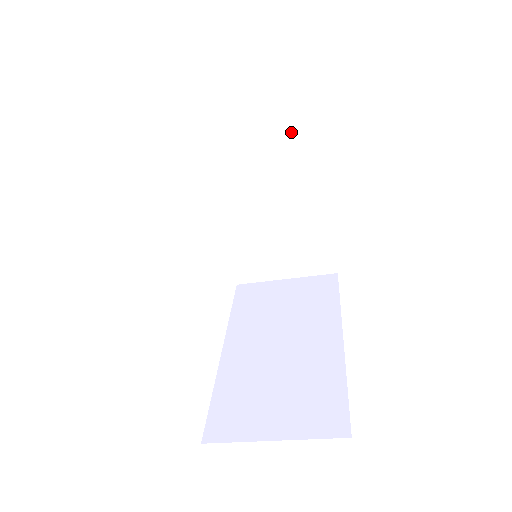
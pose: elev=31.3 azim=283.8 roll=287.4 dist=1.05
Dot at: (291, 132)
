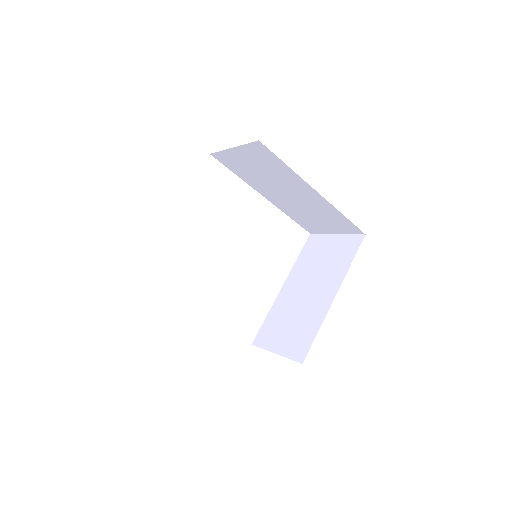
Dot at: (275, 166)
